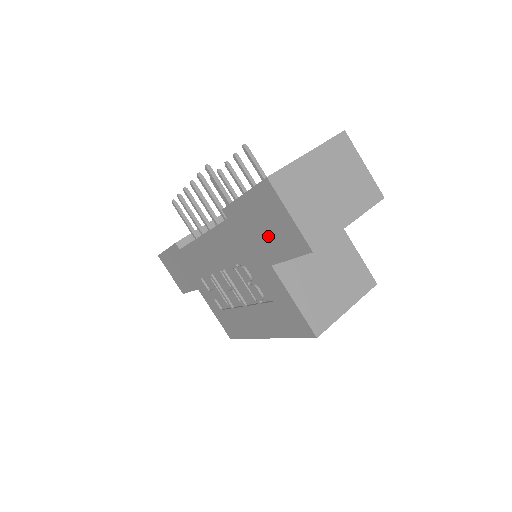
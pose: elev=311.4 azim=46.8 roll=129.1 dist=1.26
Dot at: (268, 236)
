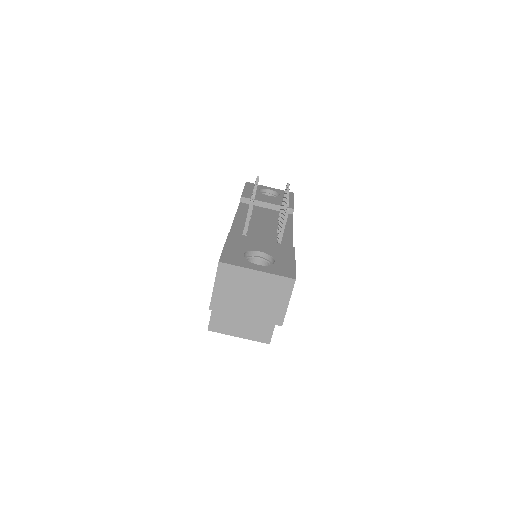
Dot at: occluded
